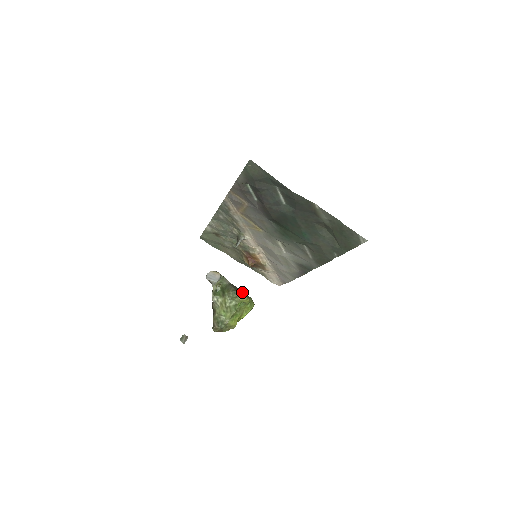
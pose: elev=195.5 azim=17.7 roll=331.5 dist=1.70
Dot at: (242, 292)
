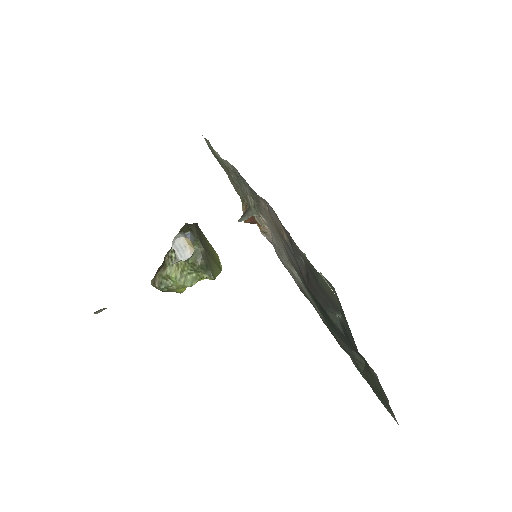
Dot at: (213, 265)
